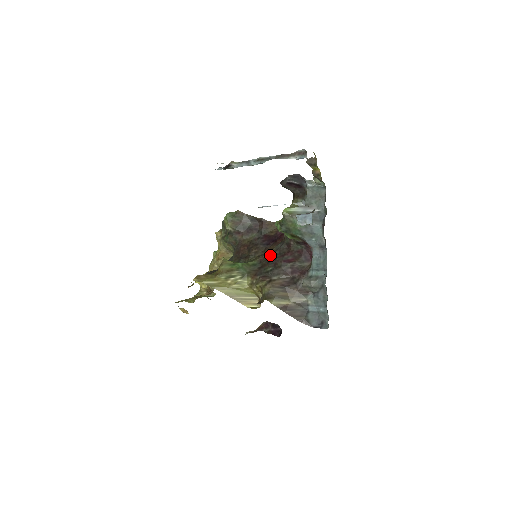
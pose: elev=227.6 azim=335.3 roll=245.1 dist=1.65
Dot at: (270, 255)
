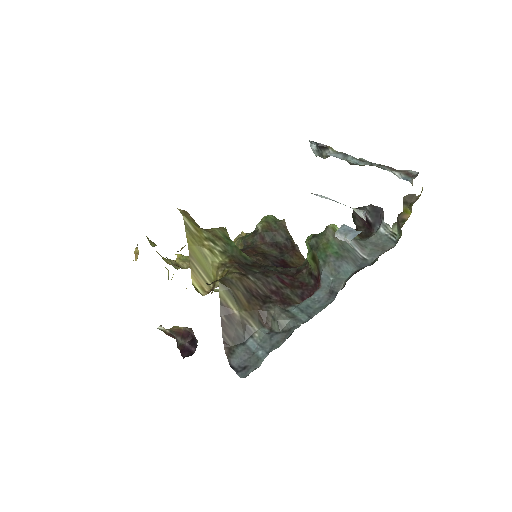
Dot at: occluded
